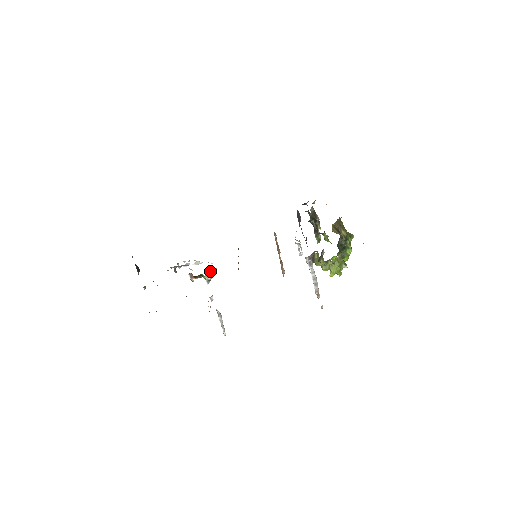
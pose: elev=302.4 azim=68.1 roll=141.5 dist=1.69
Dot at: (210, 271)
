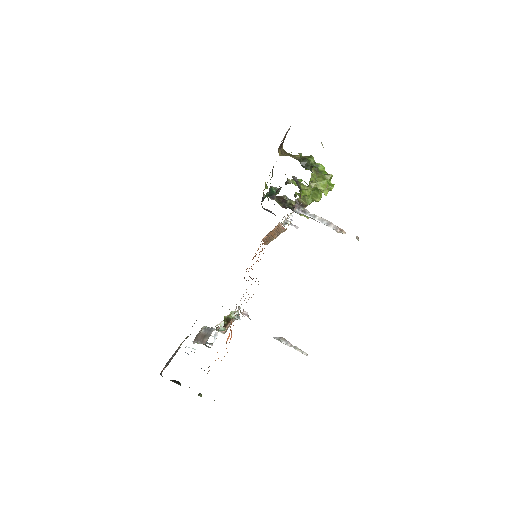
Dot at: occluded
